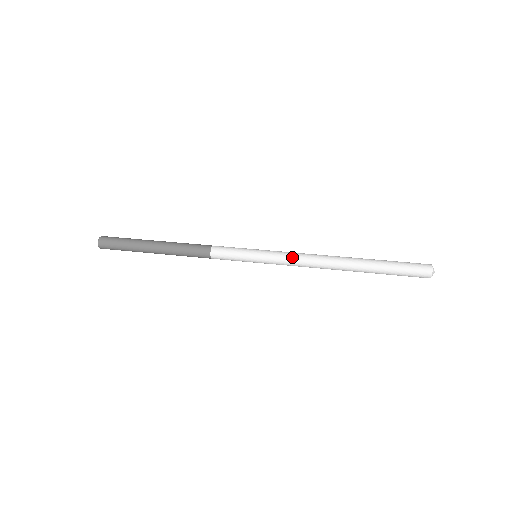
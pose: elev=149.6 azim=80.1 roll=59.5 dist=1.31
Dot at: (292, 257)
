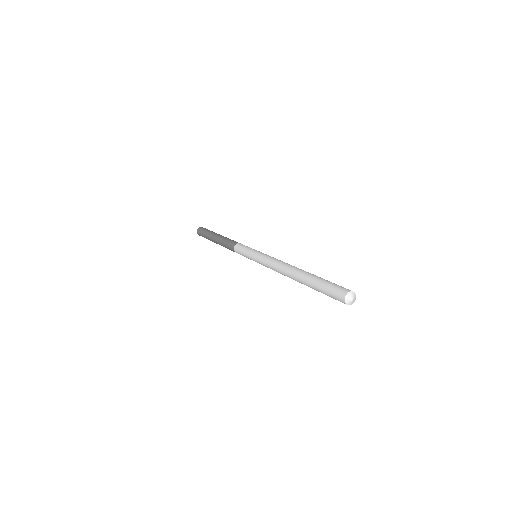
Dot at: (268, 260)
